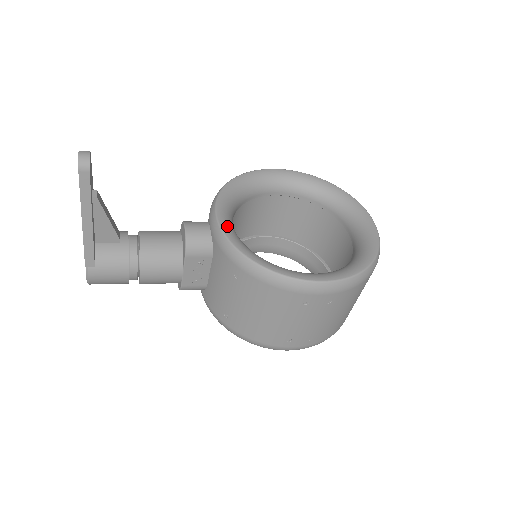
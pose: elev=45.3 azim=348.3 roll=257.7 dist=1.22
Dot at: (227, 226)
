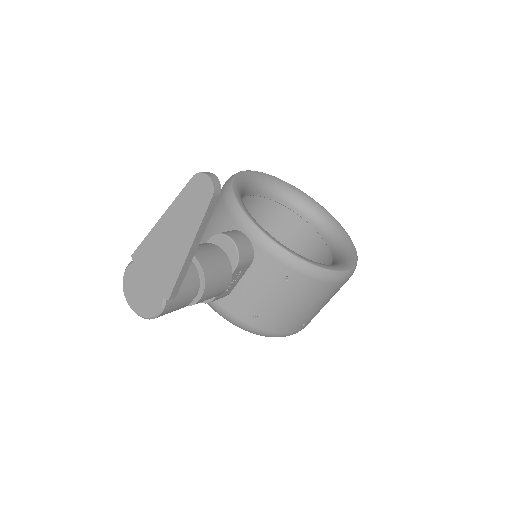
Dot at: (268, 233)
